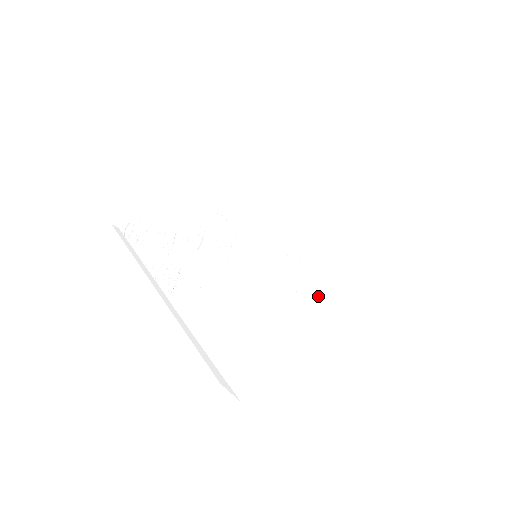
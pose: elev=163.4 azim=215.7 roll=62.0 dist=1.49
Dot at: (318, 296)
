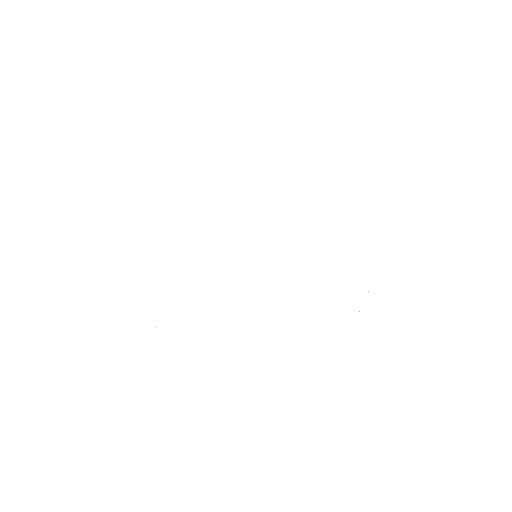
Dot at: (375, 252)
